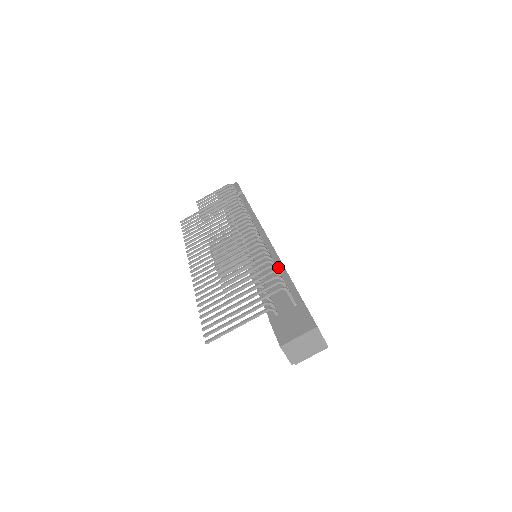
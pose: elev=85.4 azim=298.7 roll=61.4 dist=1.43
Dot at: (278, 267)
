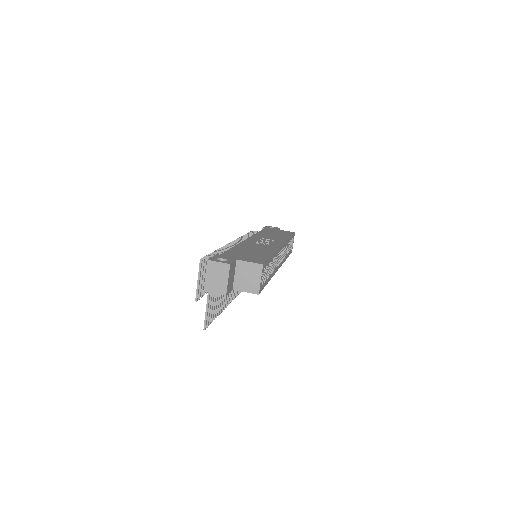
Dot at: occluded
